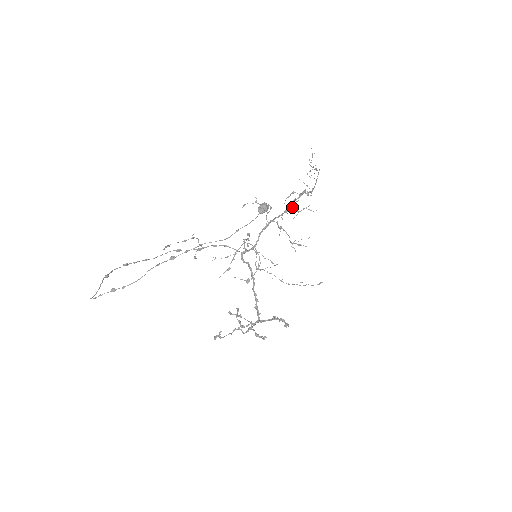
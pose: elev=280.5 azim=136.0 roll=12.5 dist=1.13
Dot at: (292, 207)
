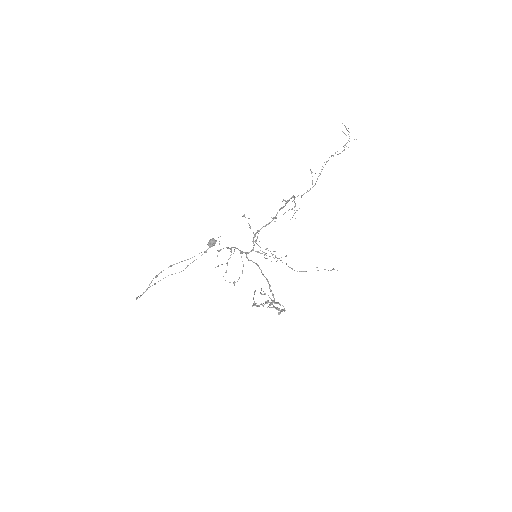
Dot at: (274, 217)
